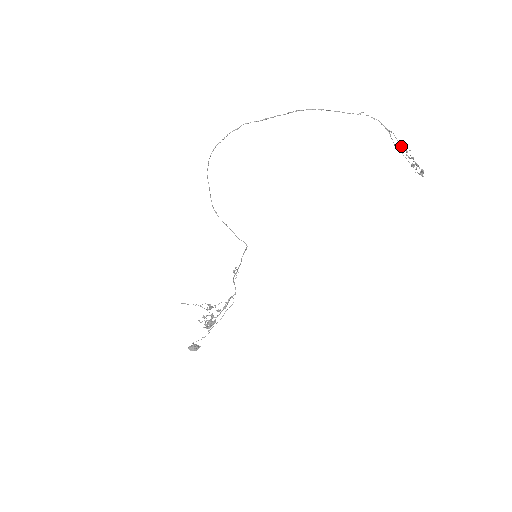
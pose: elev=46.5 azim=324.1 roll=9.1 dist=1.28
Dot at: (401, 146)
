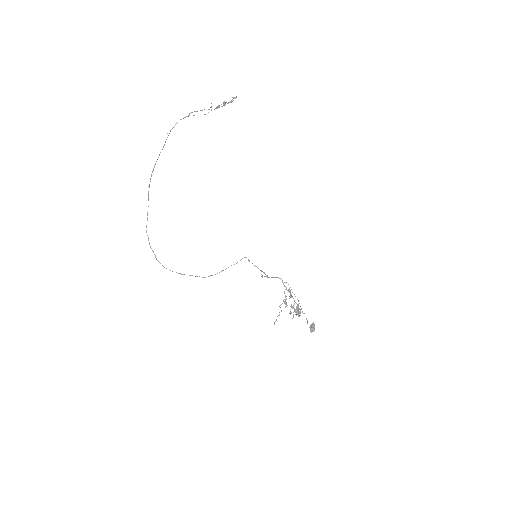
Dot at: occluded
